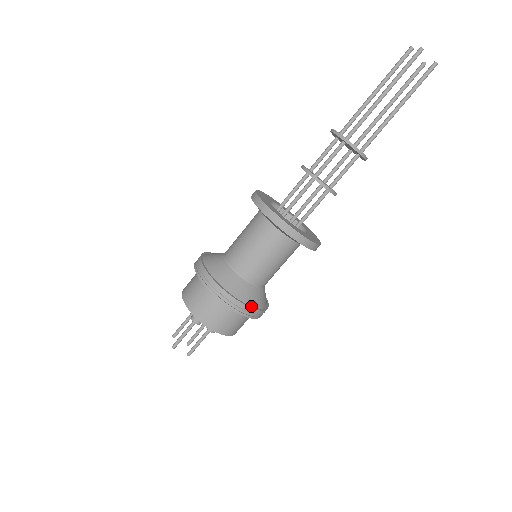
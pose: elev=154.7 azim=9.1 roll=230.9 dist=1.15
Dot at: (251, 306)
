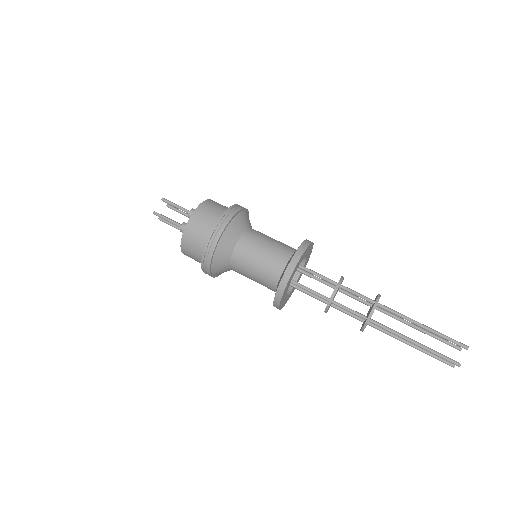
Dot at: (216, 275)
